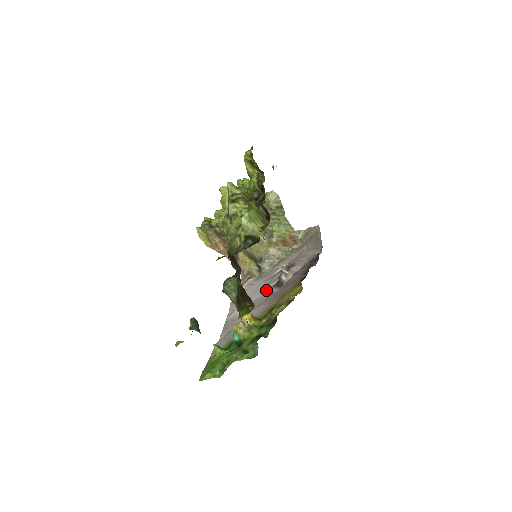
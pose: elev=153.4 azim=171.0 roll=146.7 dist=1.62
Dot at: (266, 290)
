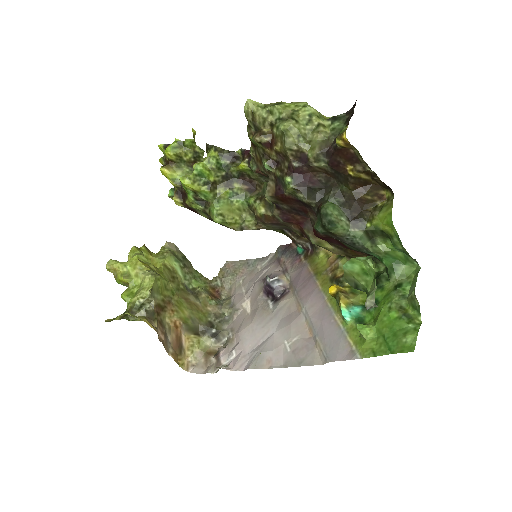
Dot at: (275, 312)
